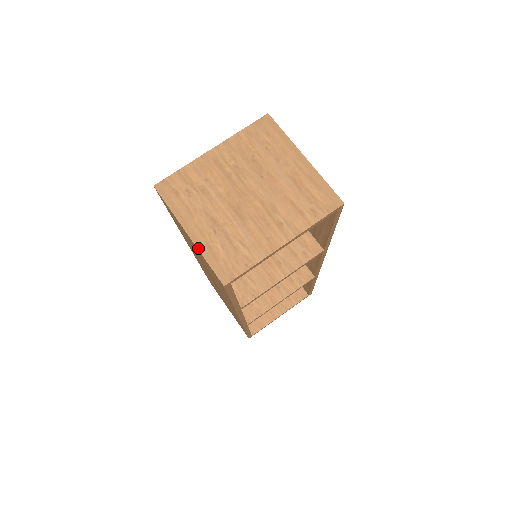
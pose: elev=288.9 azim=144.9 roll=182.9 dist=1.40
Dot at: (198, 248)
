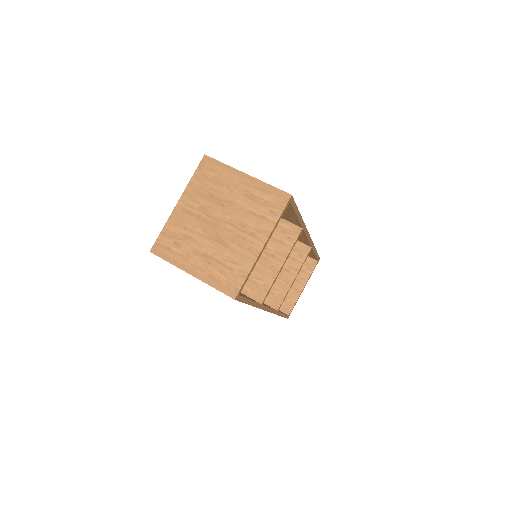
Dot at: (203, 281)
